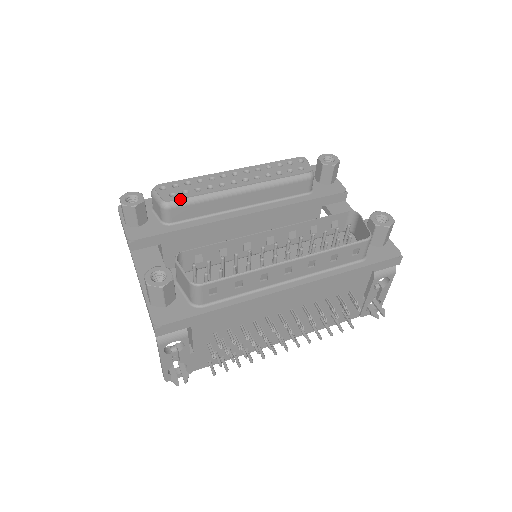
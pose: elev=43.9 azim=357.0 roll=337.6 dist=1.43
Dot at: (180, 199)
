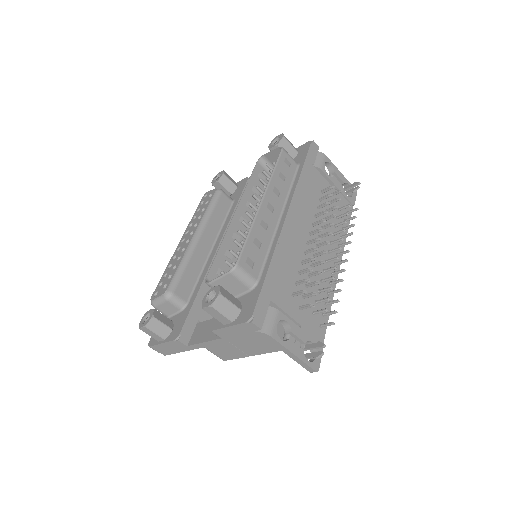
Dot at: (171, 281)
